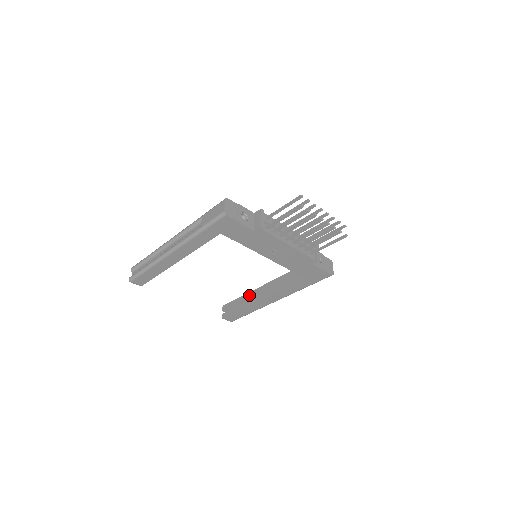
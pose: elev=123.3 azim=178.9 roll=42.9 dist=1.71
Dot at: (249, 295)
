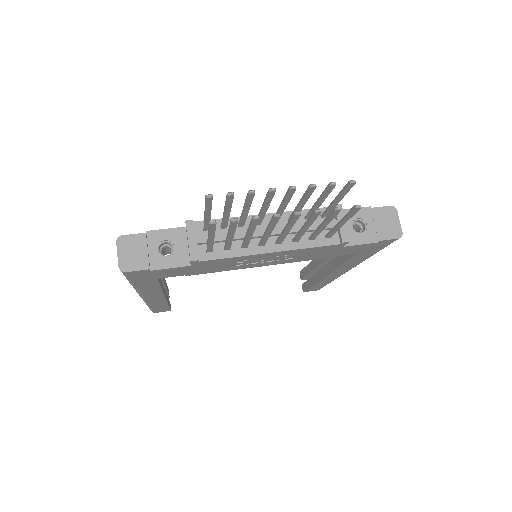
Dot at: (314, 264)
